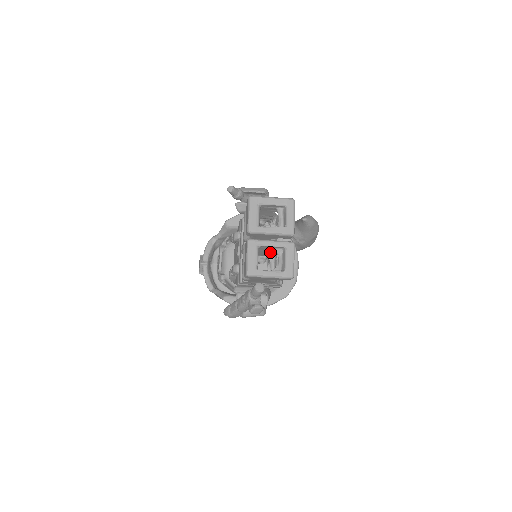
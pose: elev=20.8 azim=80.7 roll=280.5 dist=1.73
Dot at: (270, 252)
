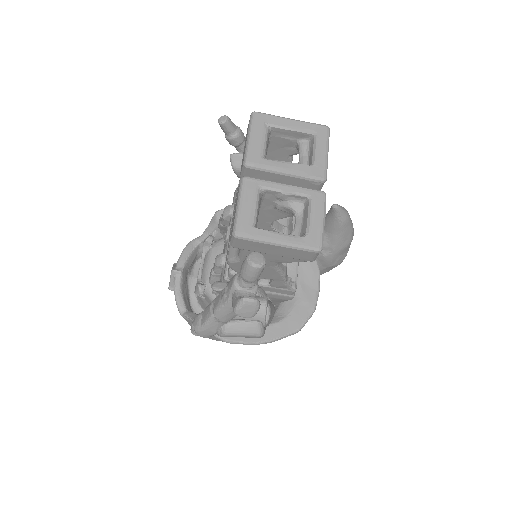
Dot at: (280, 218)
